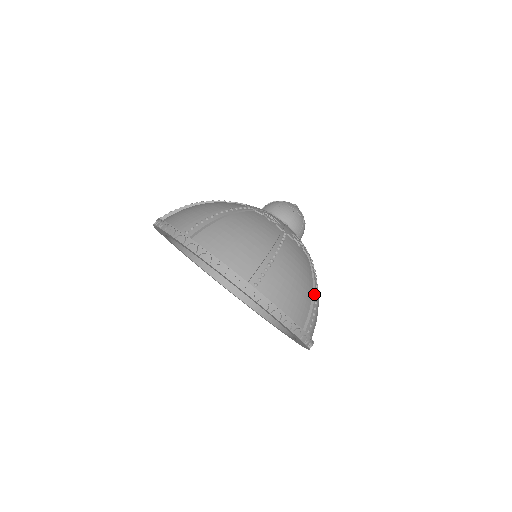
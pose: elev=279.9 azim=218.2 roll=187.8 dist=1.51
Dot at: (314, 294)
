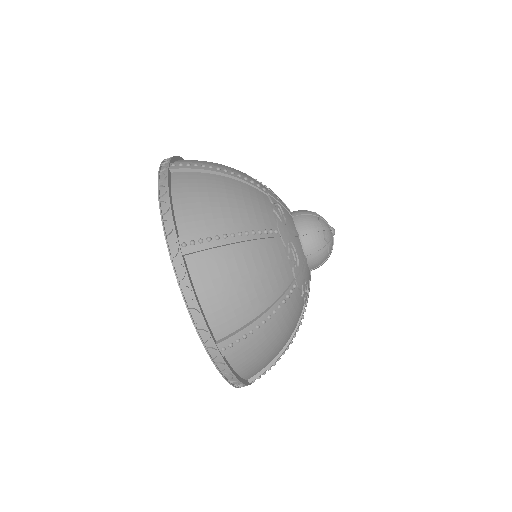
Dot at: (282, 352)
